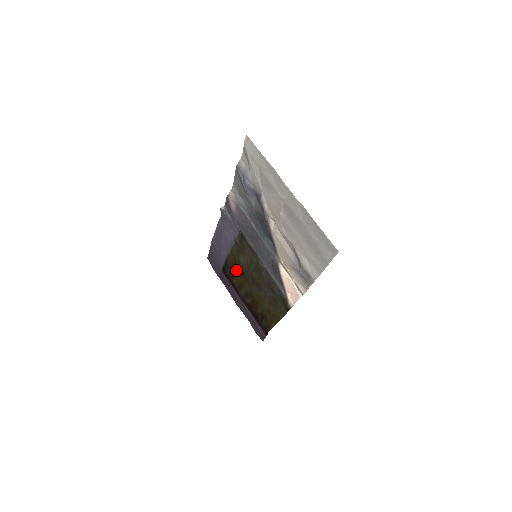
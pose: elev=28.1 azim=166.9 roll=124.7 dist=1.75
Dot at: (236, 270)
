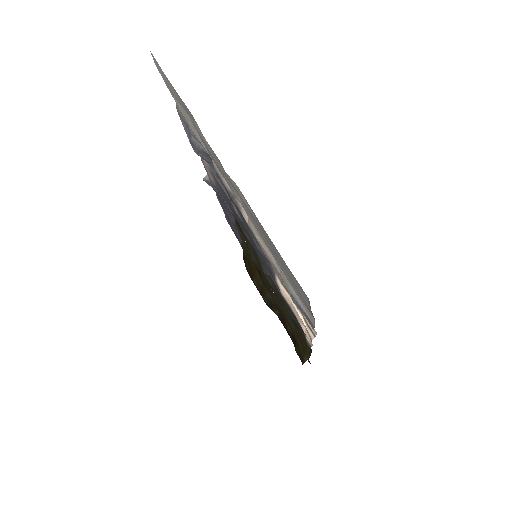
Dot at: (253, 267)
